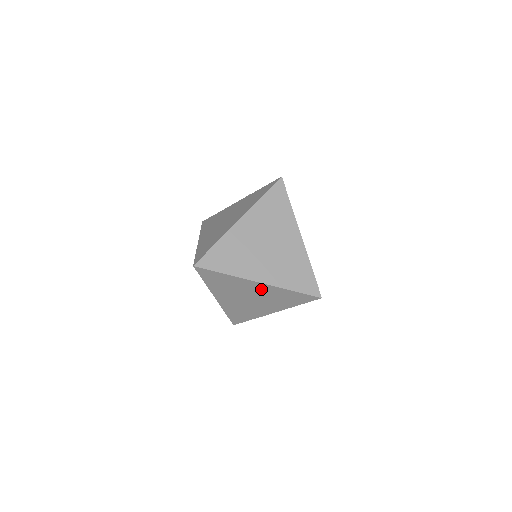
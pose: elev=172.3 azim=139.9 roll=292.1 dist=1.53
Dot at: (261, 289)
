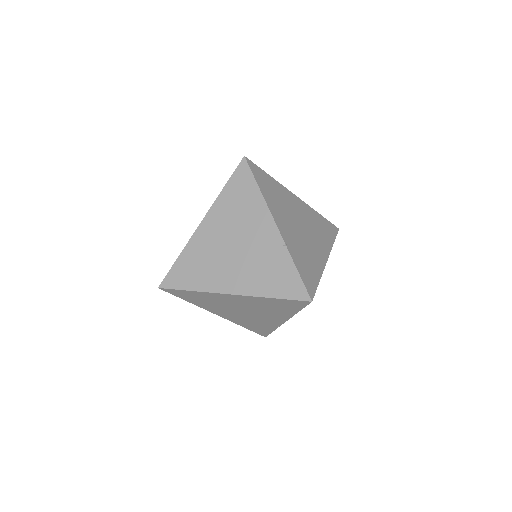
Dot at: occluded
